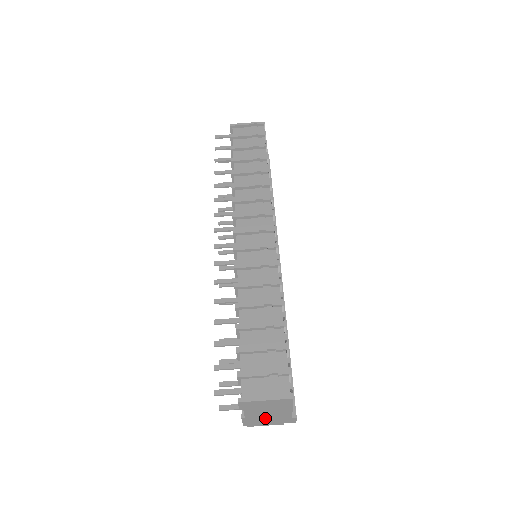
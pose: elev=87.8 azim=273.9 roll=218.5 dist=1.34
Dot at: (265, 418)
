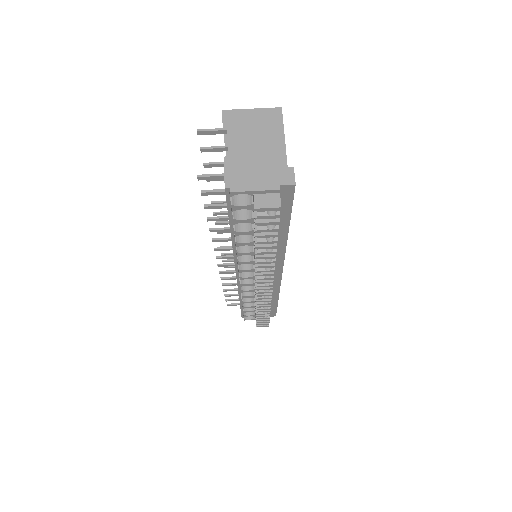
Dot at: (253, 163)
